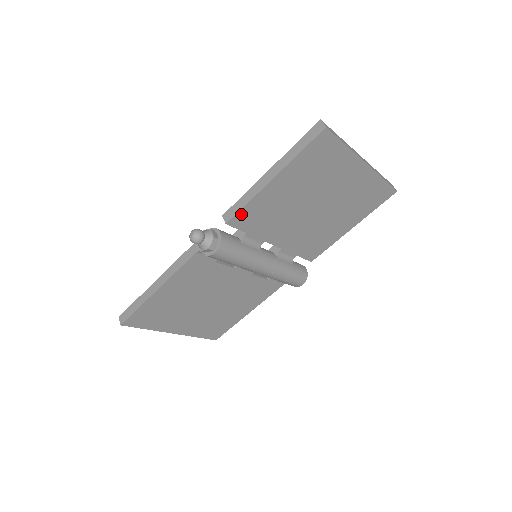
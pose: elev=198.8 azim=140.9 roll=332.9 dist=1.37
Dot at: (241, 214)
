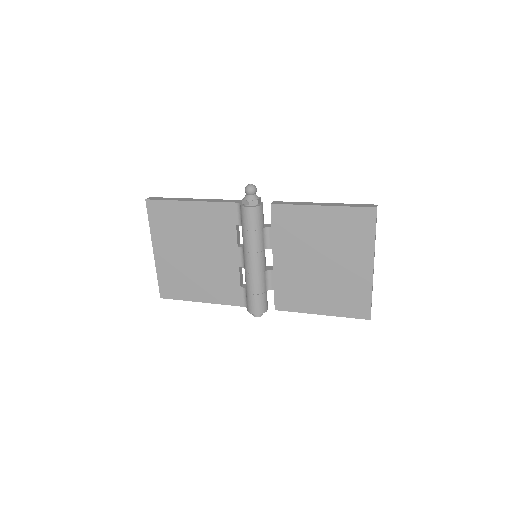
Dot at: (284, 208)
